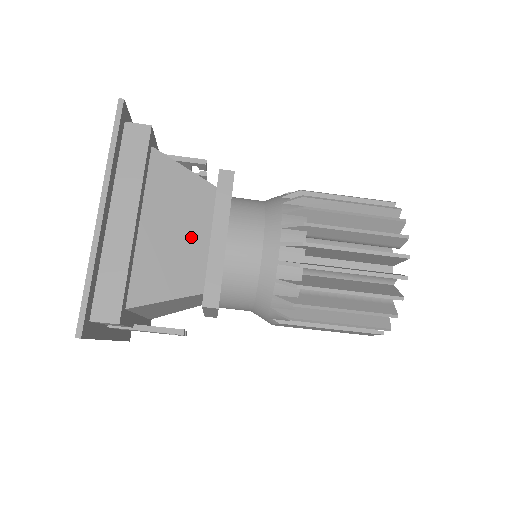
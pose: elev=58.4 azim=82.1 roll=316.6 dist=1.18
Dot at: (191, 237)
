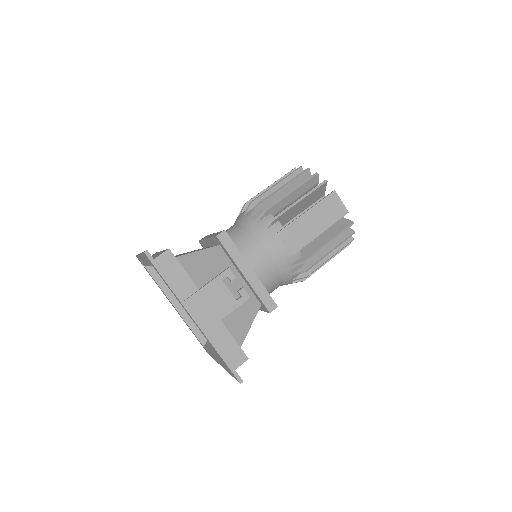
Dot at: occluded
